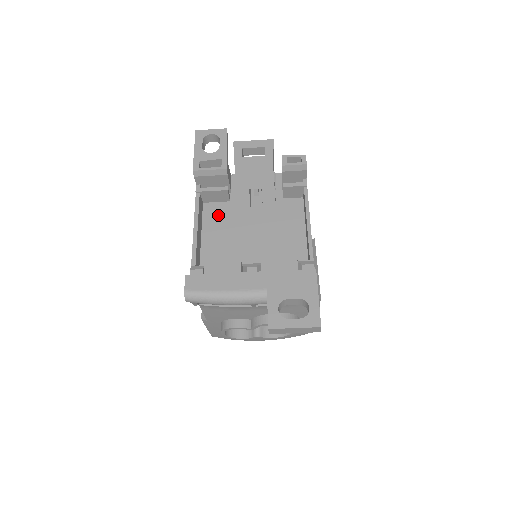
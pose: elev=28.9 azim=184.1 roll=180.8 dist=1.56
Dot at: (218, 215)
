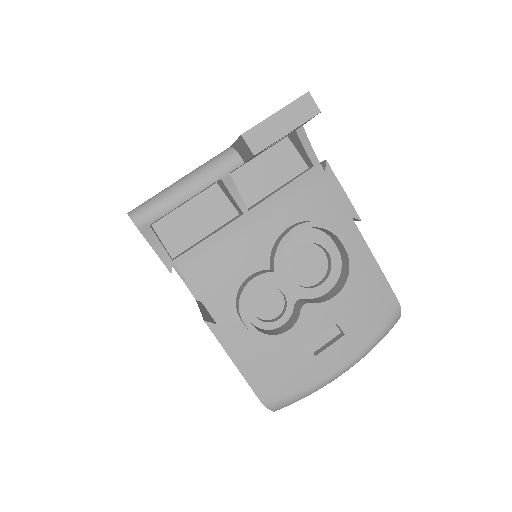
Dot at: occluded
